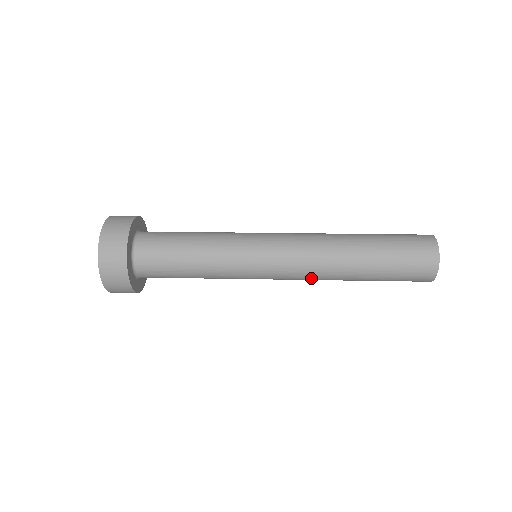
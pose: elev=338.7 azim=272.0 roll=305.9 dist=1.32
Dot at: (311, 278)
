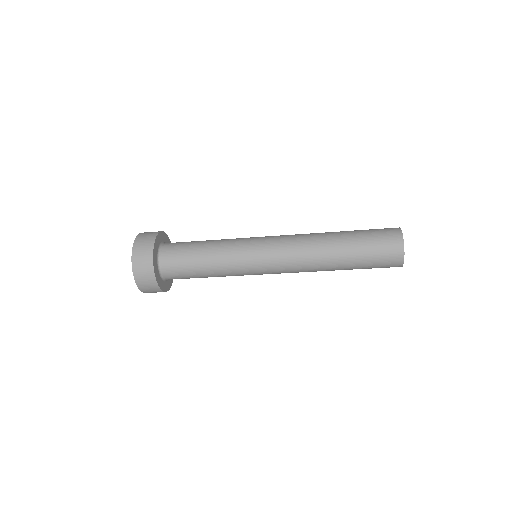
Dot at: (301, 270)
